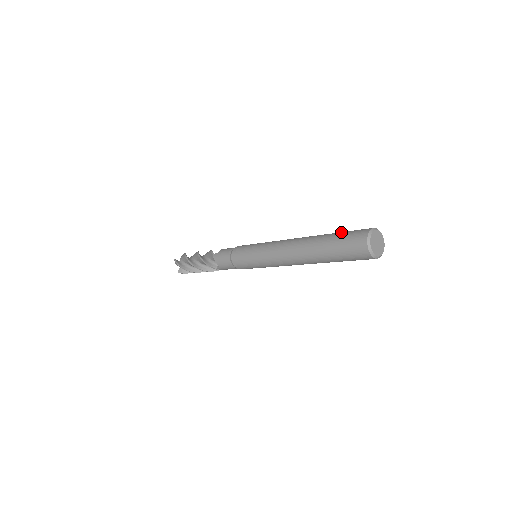
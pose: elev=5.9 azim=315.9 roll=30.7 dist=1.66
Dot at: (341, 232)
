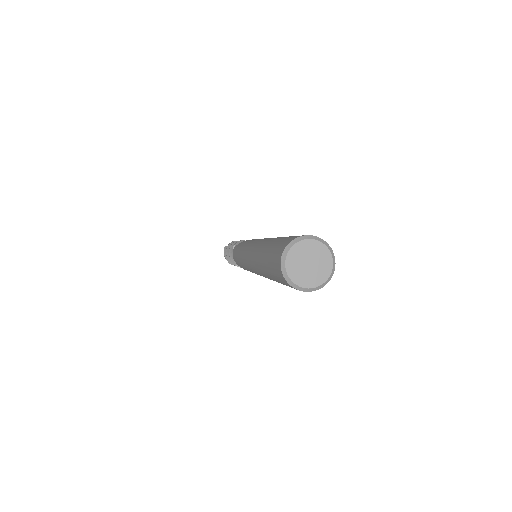
Dot at: occluded
